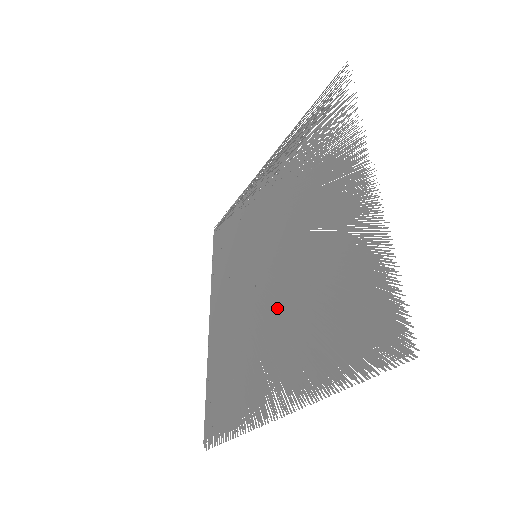
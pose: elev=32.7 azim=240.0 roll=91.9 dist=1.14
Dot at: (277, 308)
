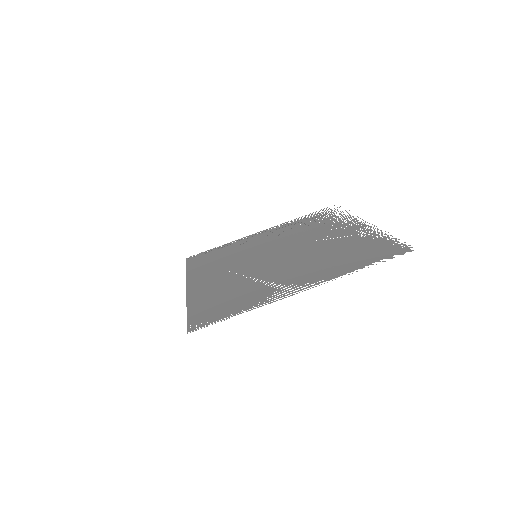
Dot at: (290, 263)
